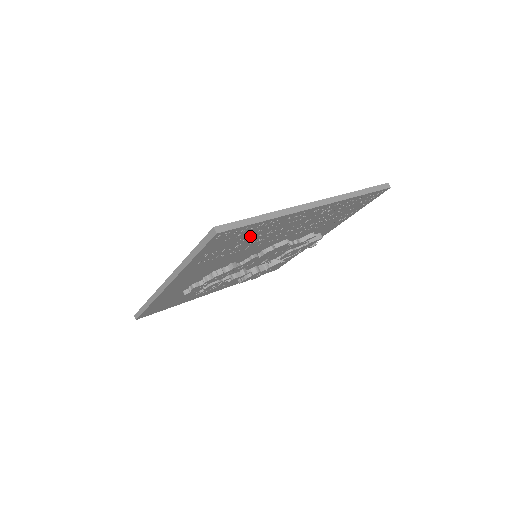
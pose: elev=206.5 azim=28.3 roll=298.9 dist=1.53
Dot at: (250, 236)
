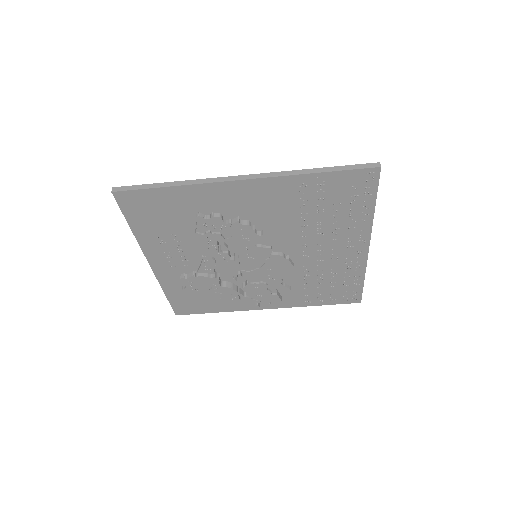
Dot at: (340, 211)
